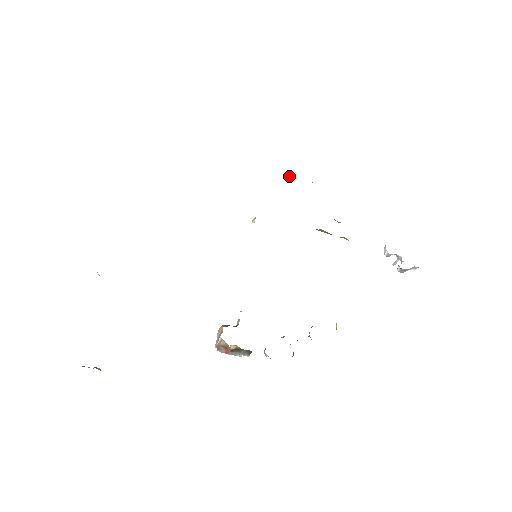
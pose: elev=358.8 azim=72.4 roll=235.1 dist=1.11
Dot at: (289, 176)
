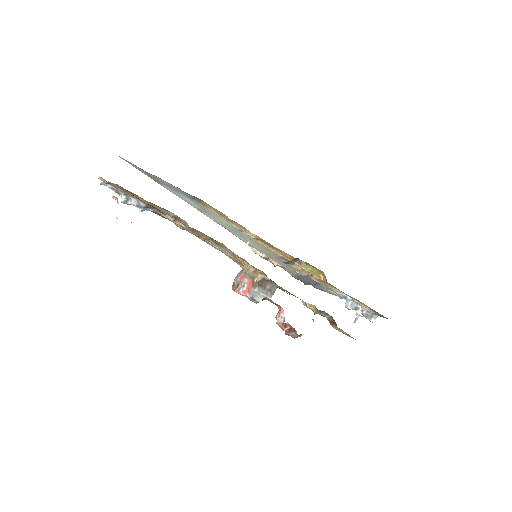
Dot at: (258, 254)
